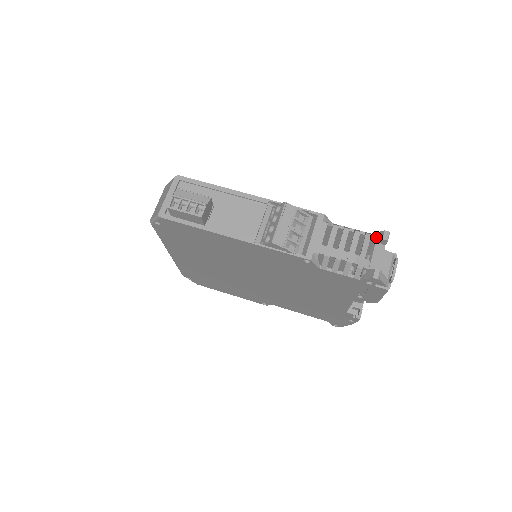
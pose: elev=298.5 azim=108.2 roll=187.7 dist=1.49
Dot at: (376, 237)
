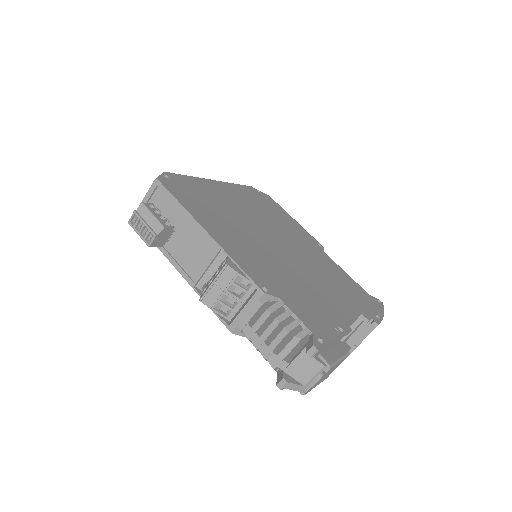
Dot at: (308, 343)
